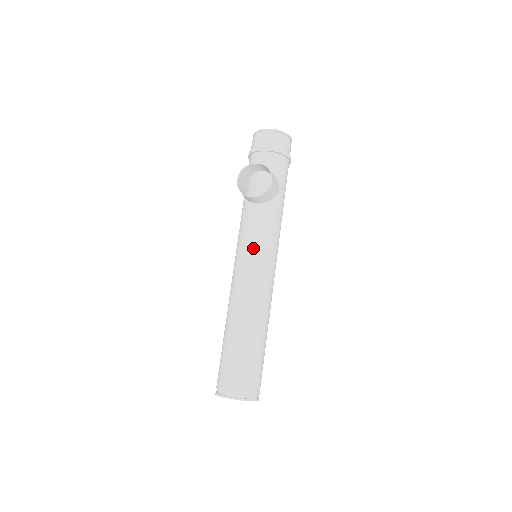
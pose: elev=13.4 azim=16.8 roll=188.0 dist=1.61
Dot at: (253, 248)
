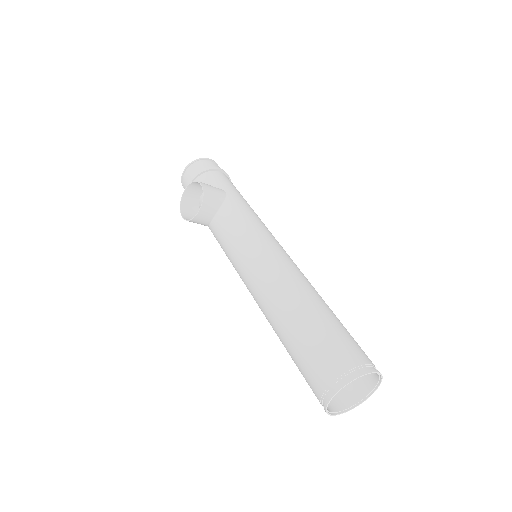
Dot at: (237, 247)
